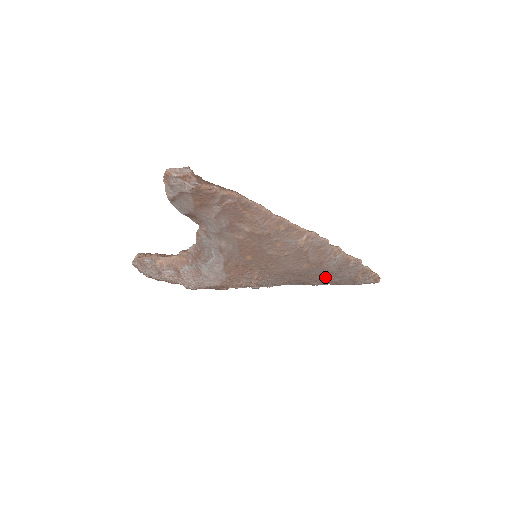
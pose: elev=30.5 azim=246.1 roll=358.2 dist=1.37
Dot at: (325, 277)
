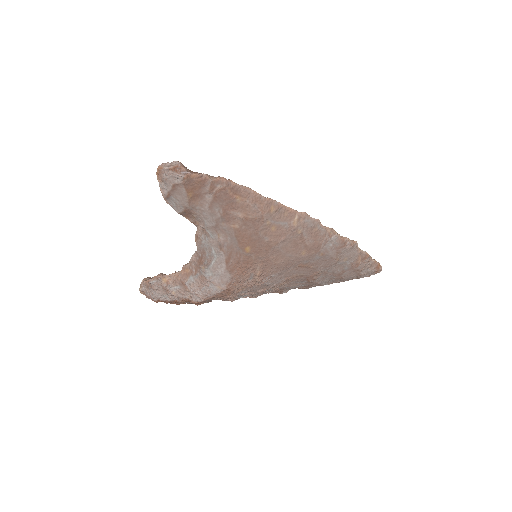
Dot at: (326, 267)
